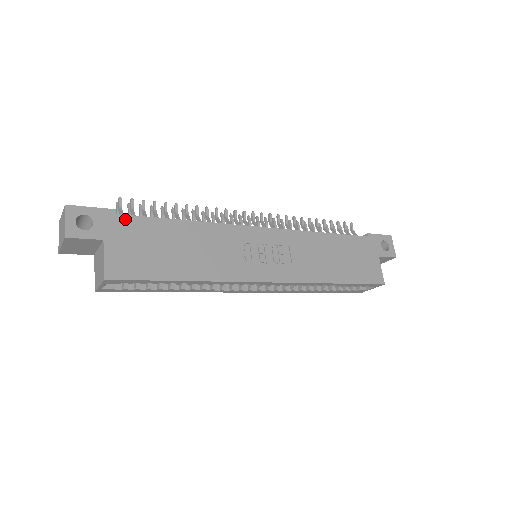
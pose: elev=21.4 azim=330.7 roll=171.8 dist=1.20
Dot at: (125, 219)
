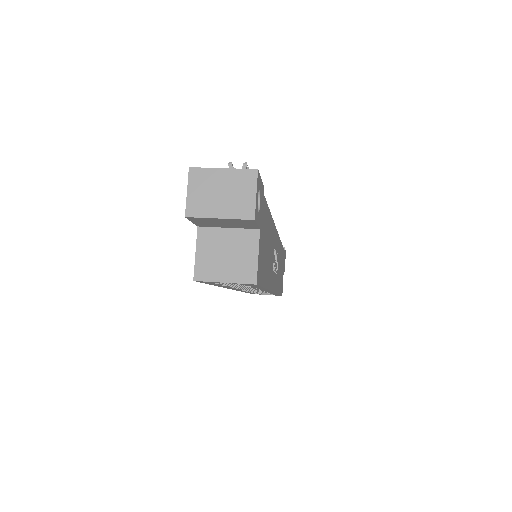
Dot at: (265, 203)
